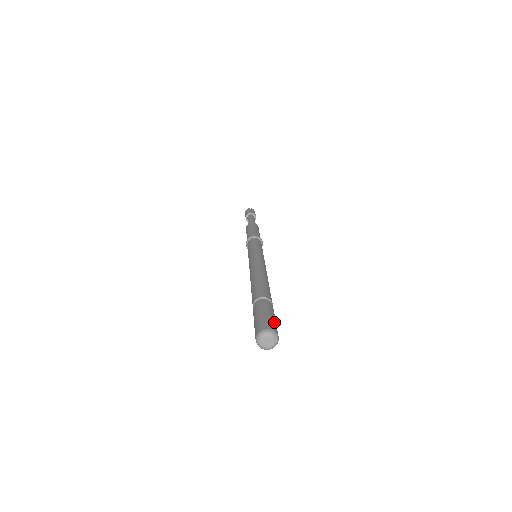
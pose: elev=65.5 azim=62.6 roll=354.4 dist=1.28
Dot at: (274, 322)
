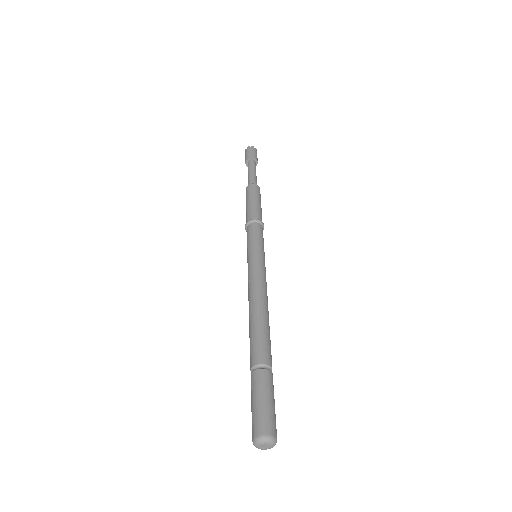
Dot at: (262, 413)
